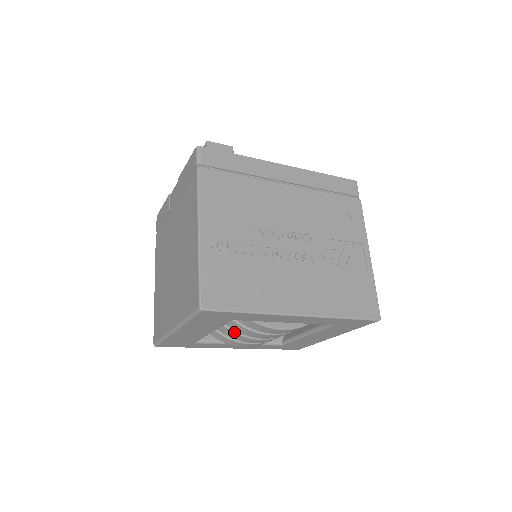
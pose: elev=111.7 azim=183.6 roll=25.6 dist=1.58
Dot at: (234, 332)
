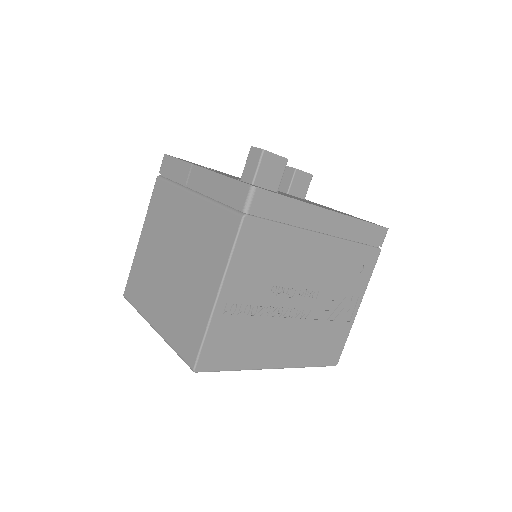
Dot at: occluded
